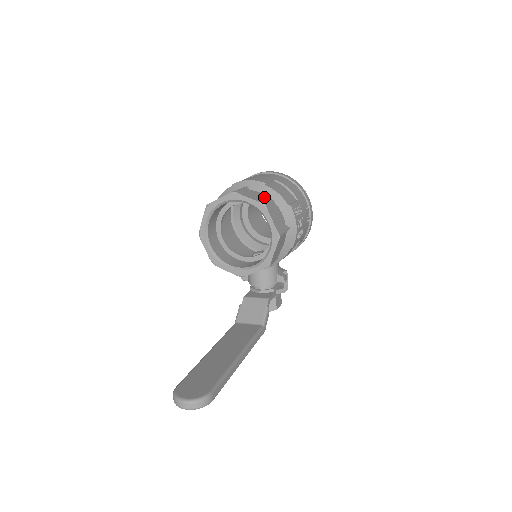
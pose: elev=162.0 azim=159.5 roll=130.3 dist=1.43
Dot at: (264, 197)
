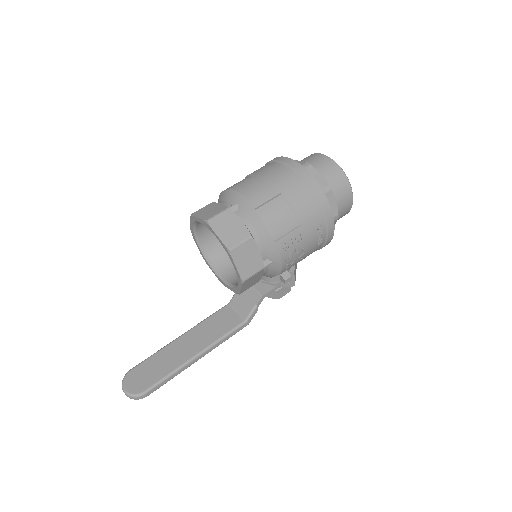
Dot at: (242, 231)
